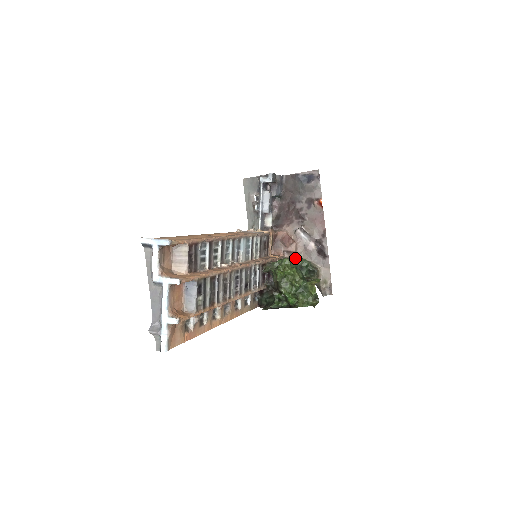
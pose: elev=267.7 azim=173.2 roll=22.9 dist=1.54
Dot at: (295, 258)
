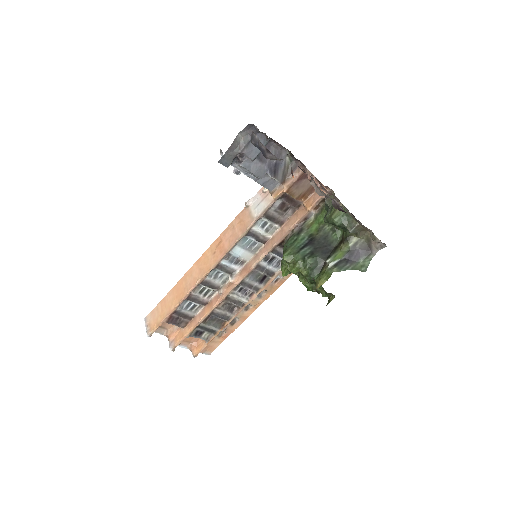
Dot at: occluded
